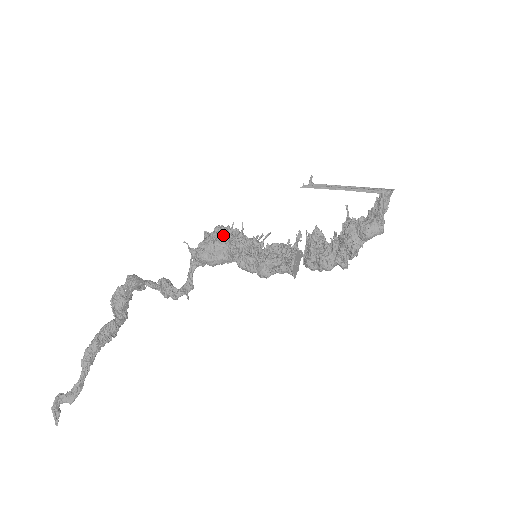
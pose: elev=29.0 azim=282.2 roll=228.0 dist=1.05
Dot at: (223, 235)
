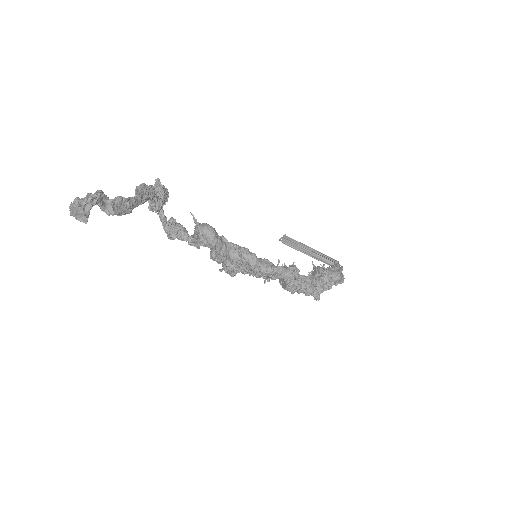
Dot at: occluded
